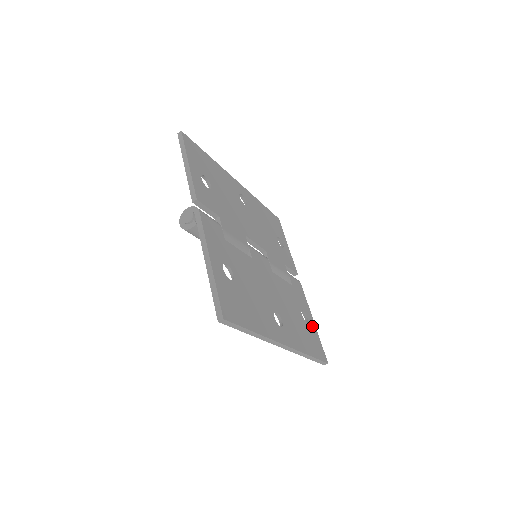
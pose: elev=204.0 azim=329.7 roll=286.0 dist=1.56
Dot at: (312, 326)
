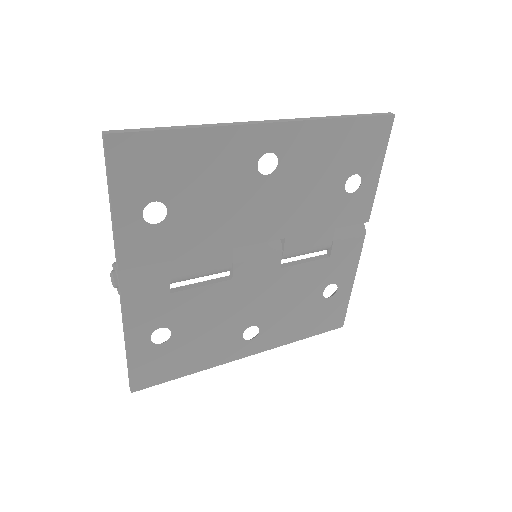
Dot at: (341, 294)
